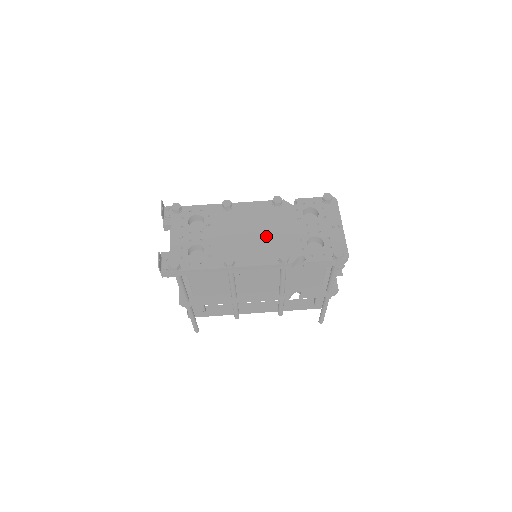
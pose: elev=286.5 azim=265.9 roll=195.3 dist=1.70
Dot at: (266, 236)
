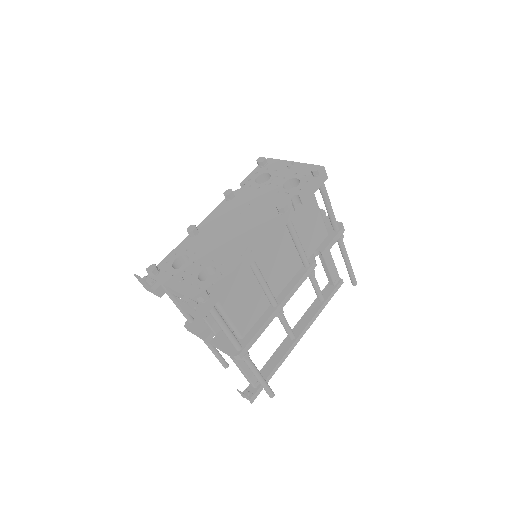
Dot at: (249, 215)
